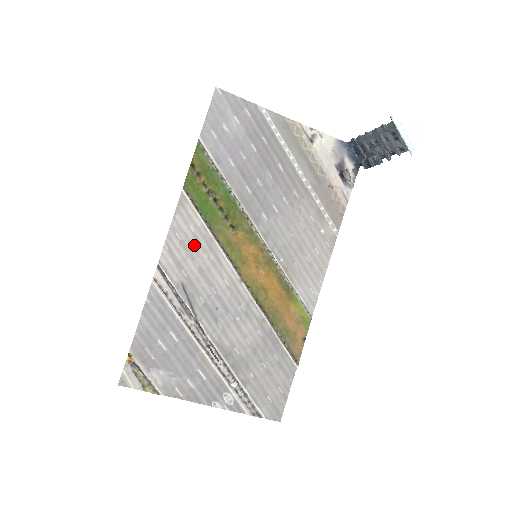
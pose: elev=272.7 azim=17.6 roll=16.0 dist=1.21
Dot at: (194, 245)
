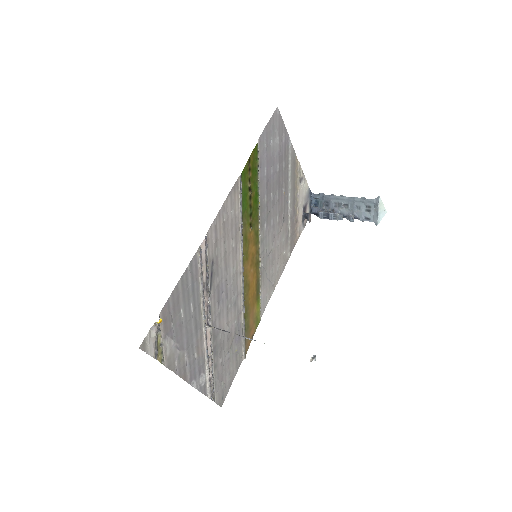
Dot at: (229, 229)
